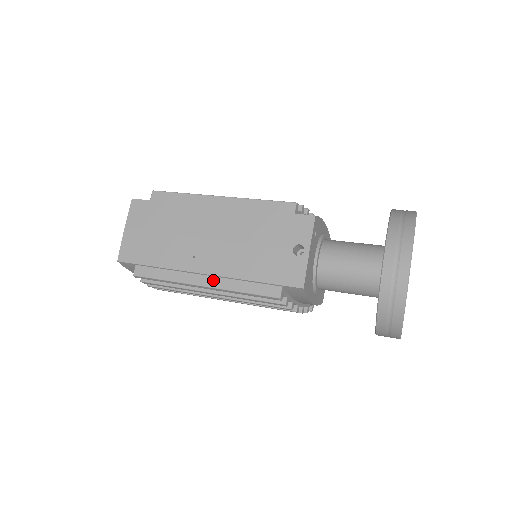
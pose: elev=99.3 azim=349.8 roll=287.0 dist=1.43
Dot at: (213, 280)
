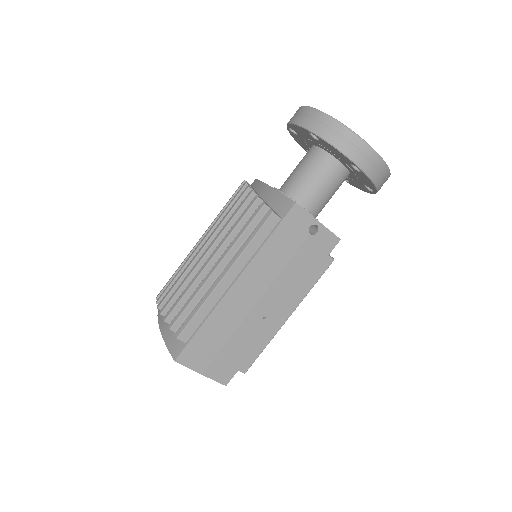
Dot at: (290, 308)
